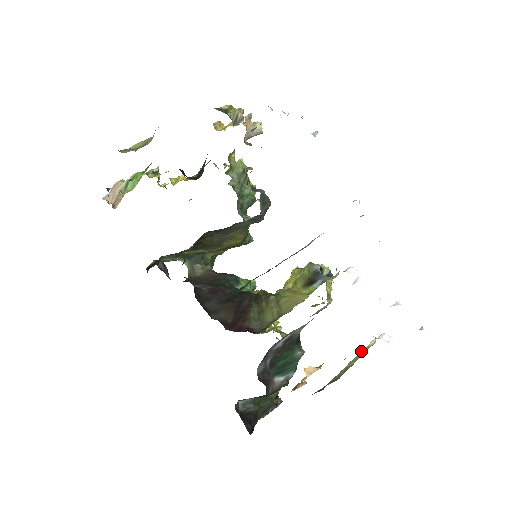
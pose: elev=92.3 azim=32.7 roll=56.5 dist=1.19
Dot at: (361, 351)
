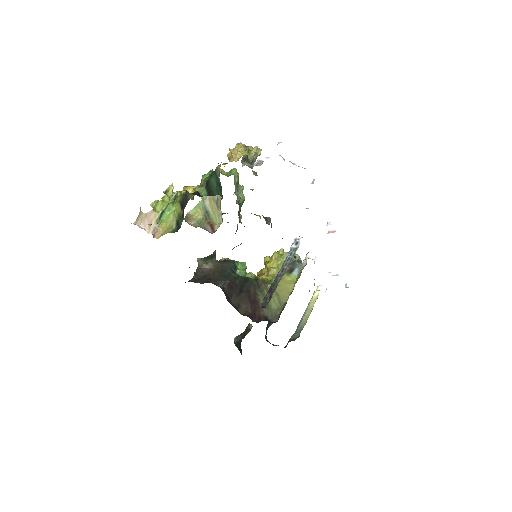
Dot at: (311, 301)
